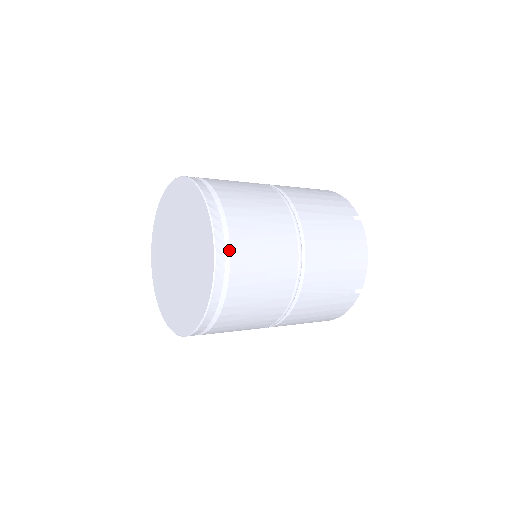
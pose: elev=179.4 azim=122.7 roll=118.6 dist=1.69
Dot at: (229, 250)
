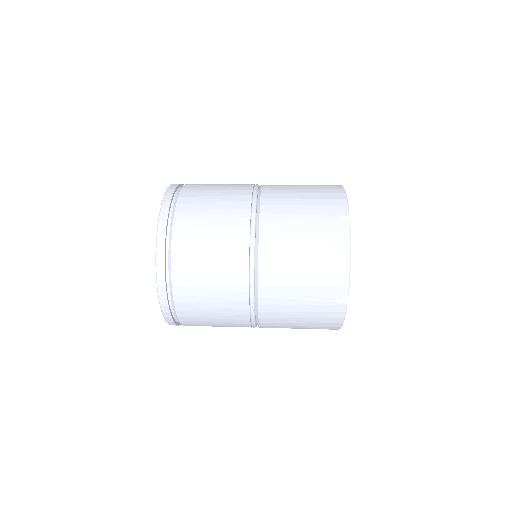
Dot at: (170, 252)
